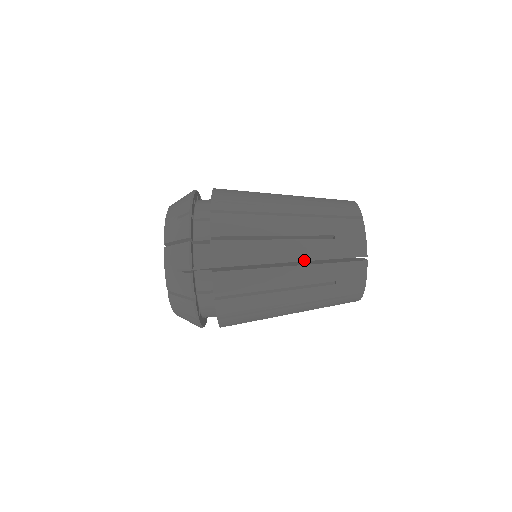
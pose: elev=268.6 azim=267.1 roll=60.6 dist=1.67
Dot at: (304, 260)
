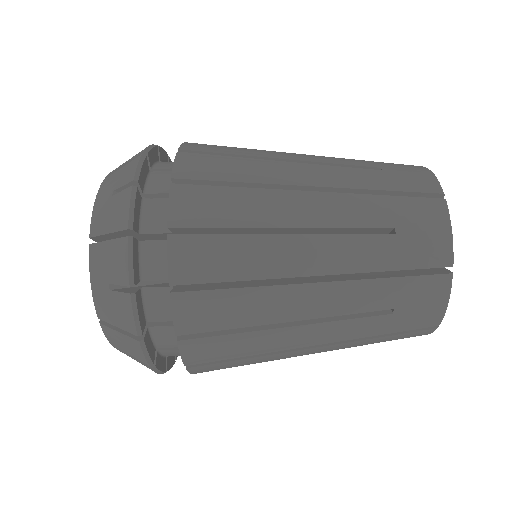
Dot at: (339, 272)
